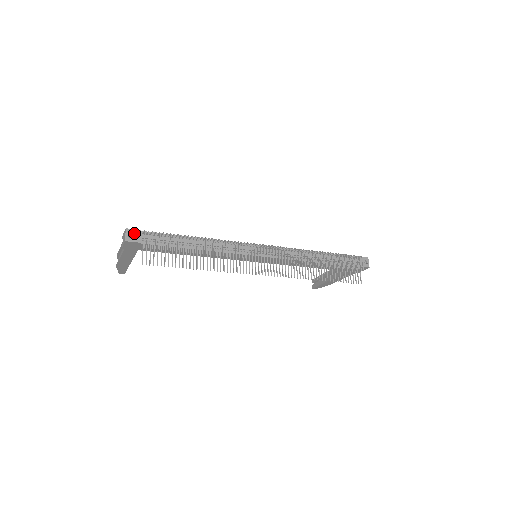
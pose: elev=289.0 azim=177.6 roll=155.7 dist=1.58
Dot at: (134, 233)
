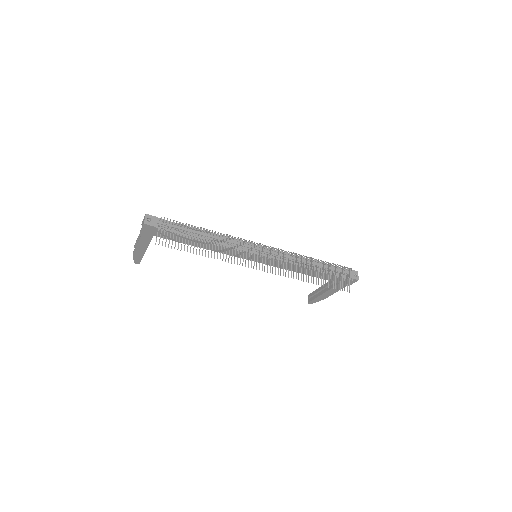
Dot at: (152, 219)
